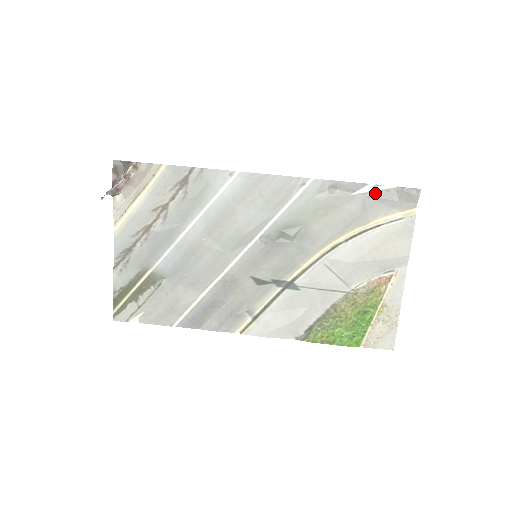
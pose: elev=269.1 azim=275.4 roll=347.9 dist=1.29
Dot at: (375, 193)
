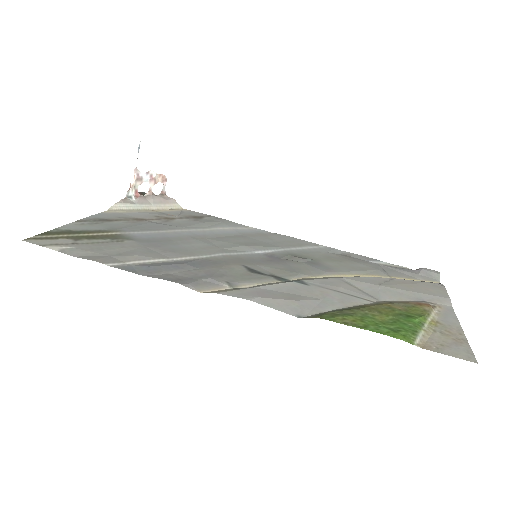
Dot at: (391, 266)
